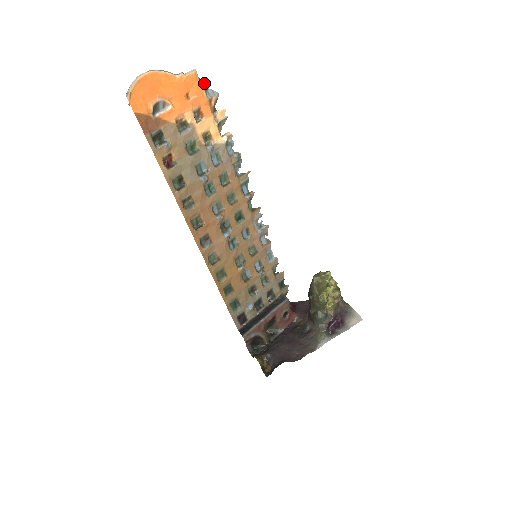
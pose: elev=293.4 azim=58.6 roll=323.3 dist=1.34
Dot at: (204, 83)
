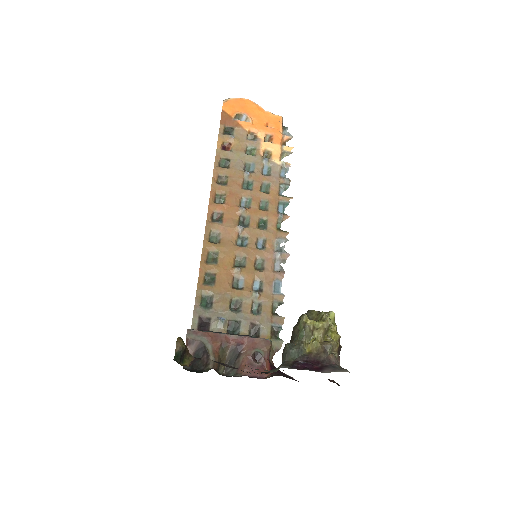
Dot at: (285, 127)
